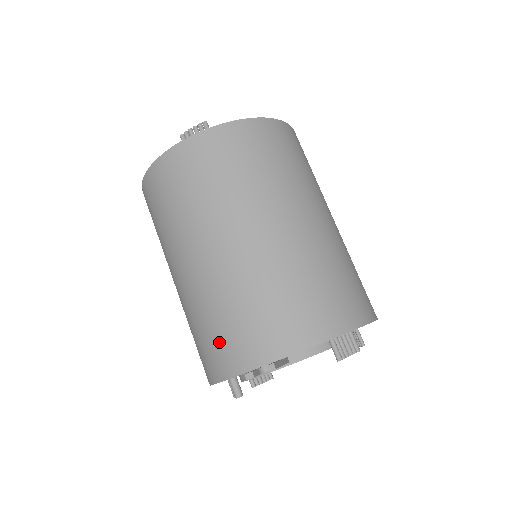
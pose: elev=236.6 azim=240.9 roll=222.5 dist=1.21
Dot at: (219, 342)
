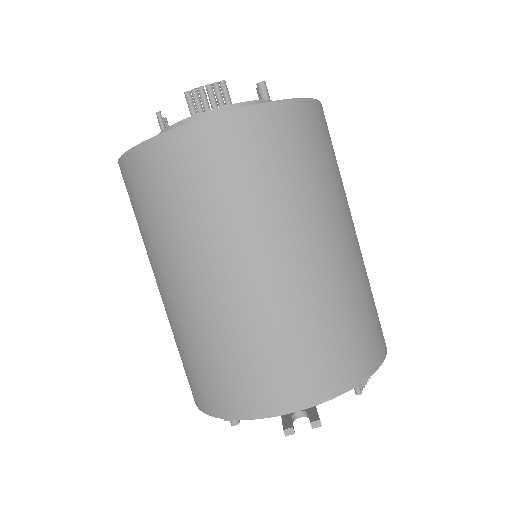
Dot at: (237, 379)
